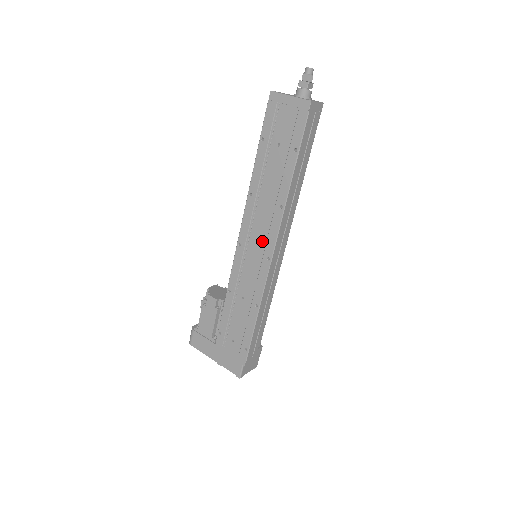
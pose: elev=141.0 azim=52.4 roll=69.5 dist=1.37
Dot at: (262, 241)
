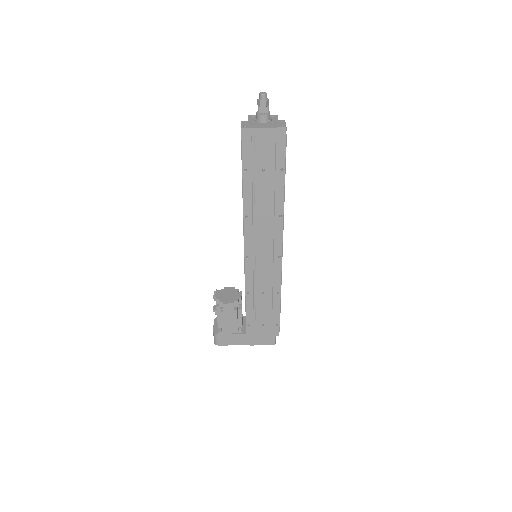
Dot at: (269, 247)
